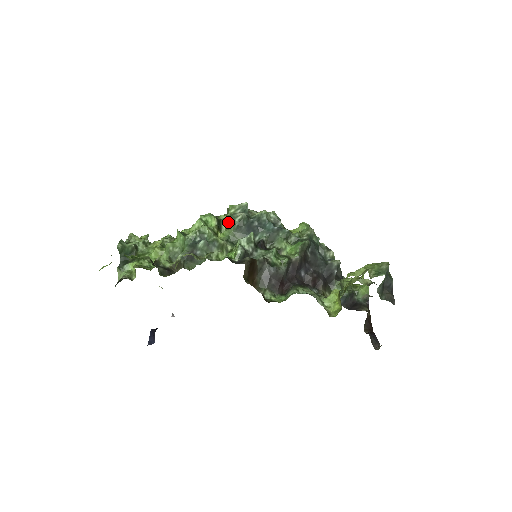
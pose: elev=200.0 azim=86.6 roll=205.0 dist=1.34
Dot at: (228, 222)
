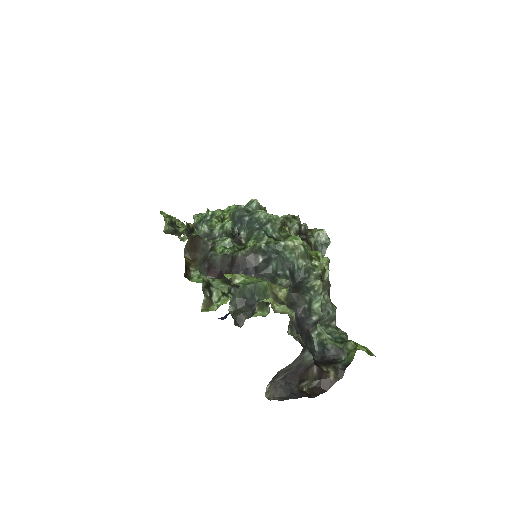
Dot at: occluded
